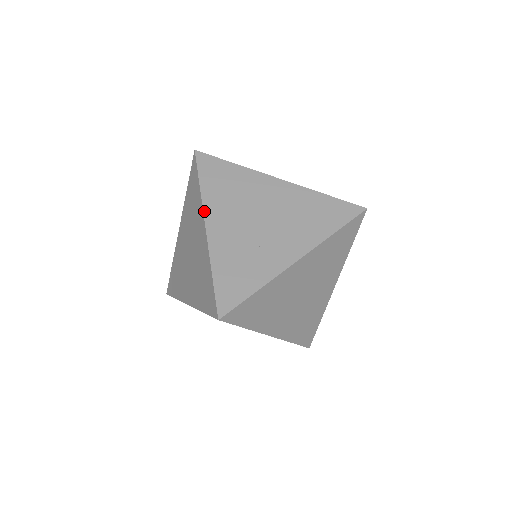
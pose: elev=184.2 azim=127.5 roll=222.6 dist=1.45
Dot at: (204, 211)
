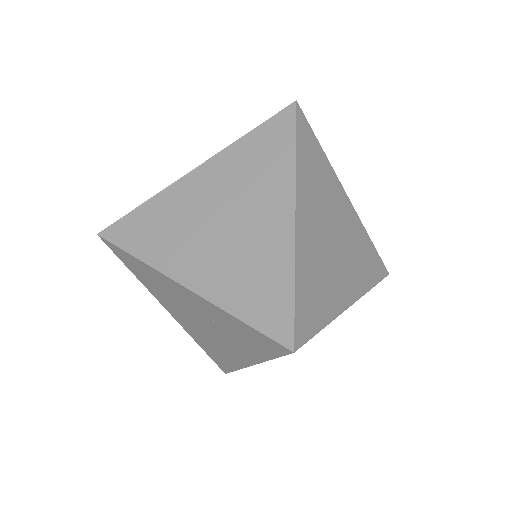
Dot at: (297, 191)
